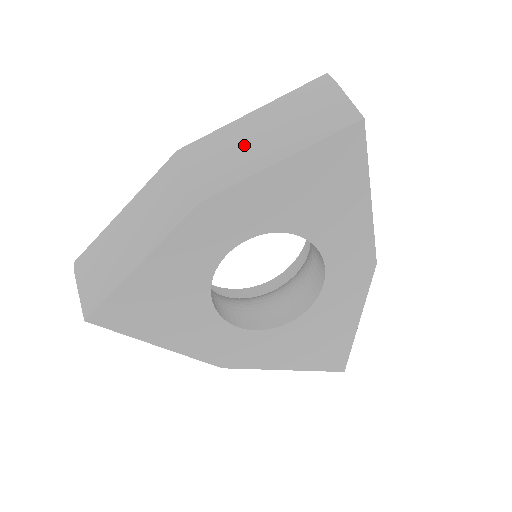
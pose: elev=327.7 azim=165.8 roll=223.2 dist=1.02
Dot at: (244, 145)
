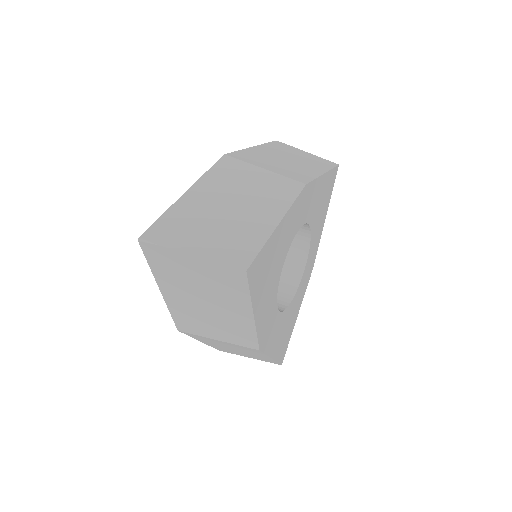
Dot at: (283, 162)
